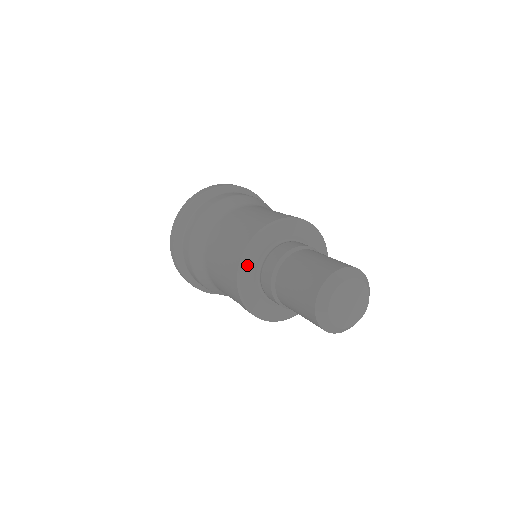
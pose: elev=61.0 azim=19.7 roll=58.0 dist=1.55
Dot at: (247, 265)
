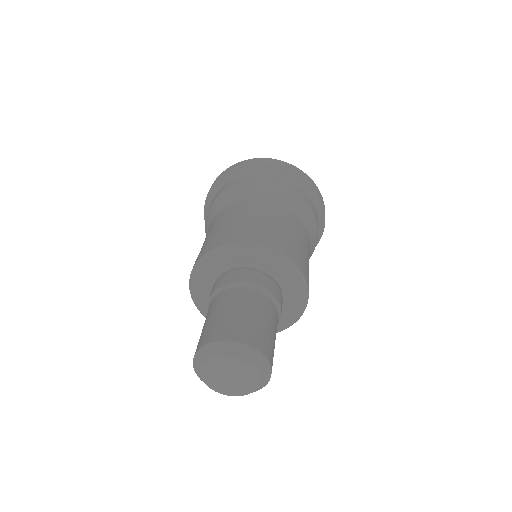
Dot at: (198, 294)
